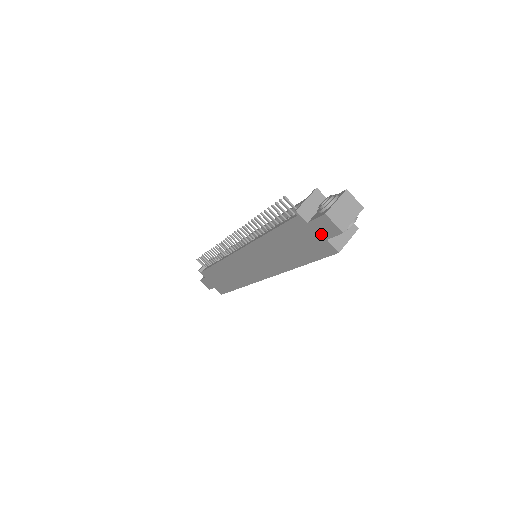
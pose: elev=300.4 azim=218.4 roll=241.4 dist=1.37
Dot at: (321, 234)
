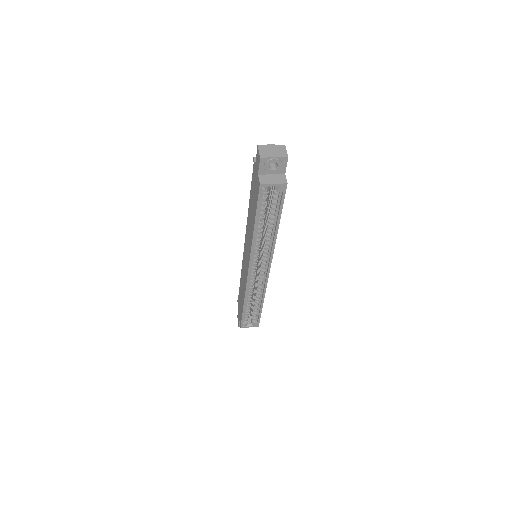
Dot at: (257, 171)
